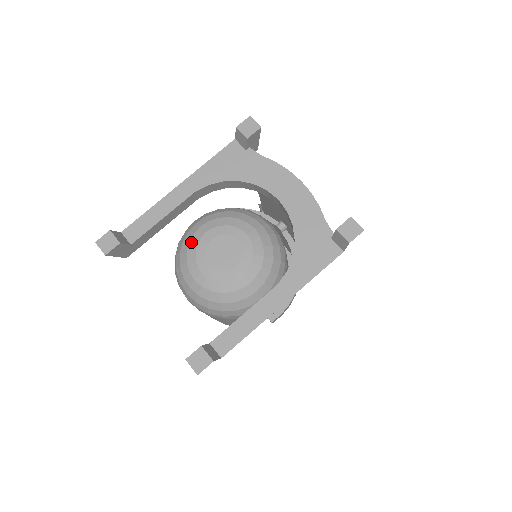
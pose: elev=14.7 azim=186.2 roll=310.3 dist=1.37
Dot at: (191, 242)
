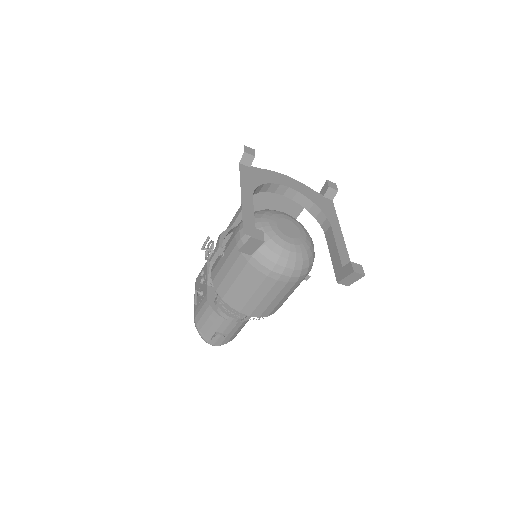
Dot at: (267, 232)
